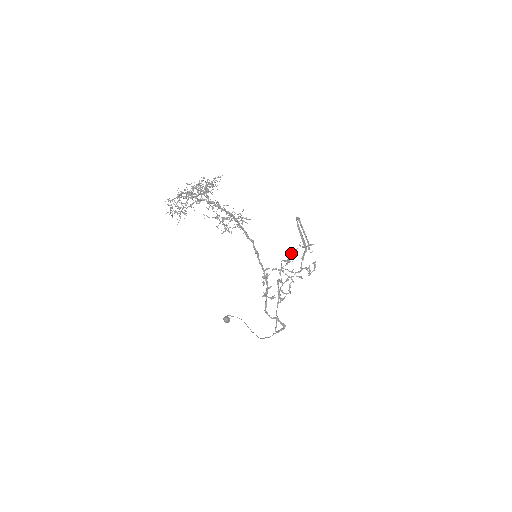
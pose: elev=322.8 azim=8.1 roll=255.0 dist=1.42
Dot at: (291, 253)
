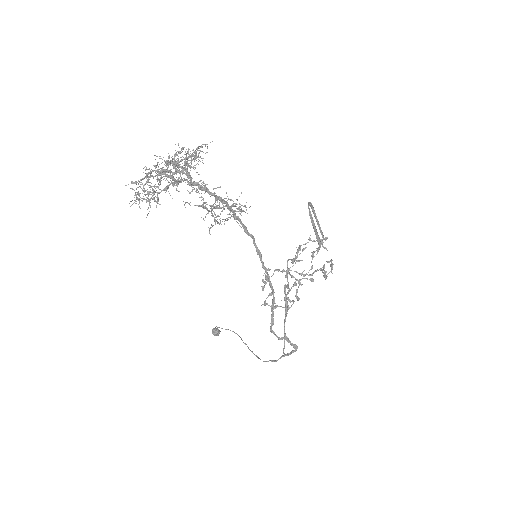
Dot at: (299, 249)
